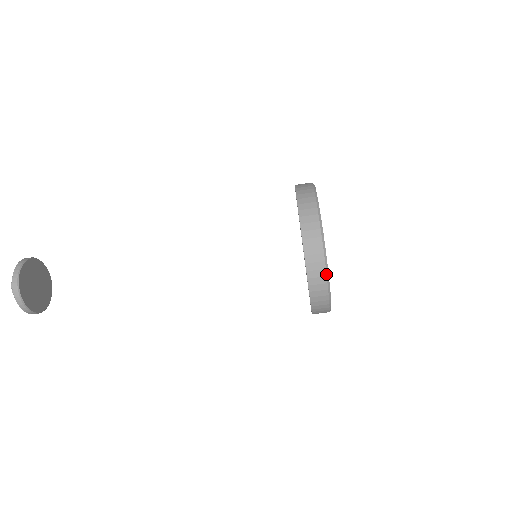
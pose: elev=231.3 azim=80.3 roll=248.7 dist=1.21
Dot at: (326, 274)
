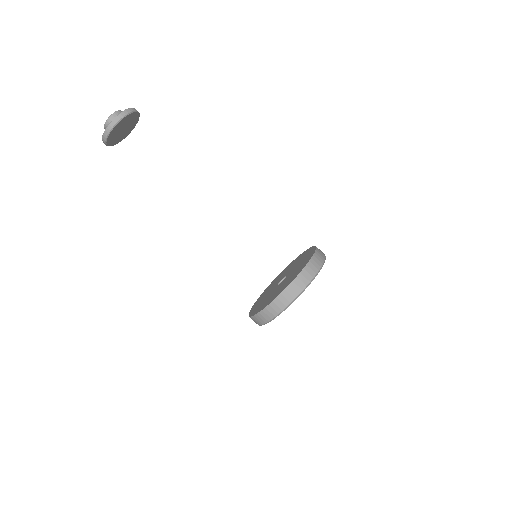
Dot at: (323, 263)
